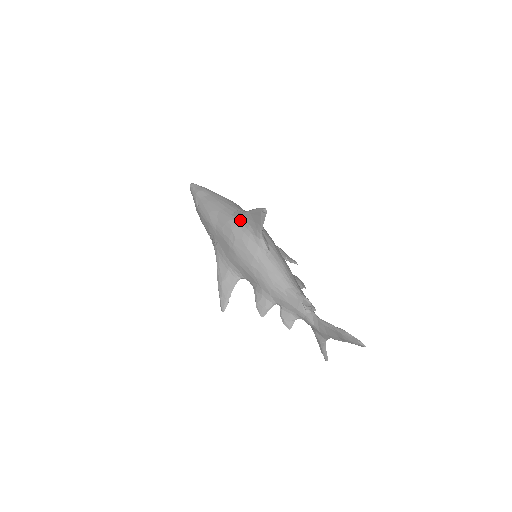
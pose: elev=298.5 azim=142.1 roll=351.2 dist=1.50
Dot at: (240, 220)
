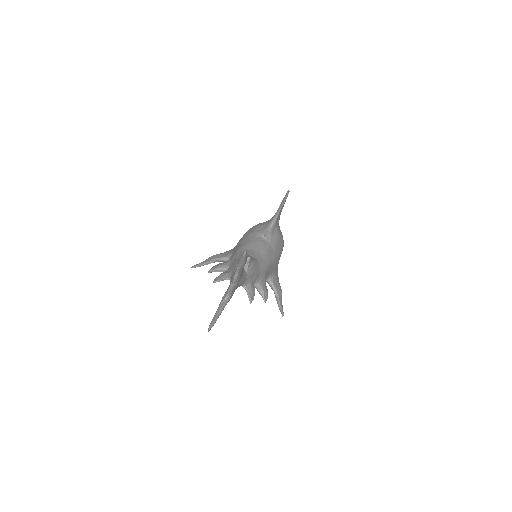
Dot at: occluded
